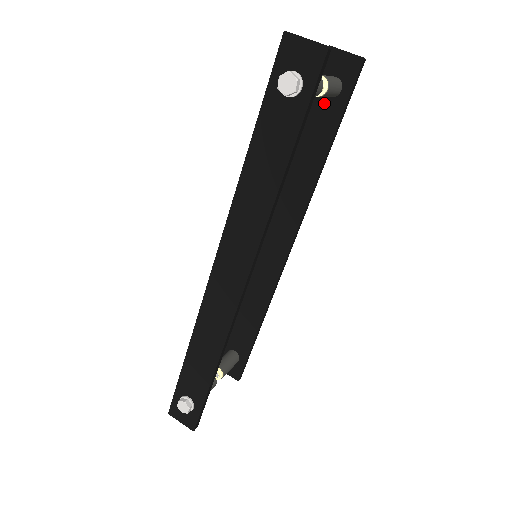
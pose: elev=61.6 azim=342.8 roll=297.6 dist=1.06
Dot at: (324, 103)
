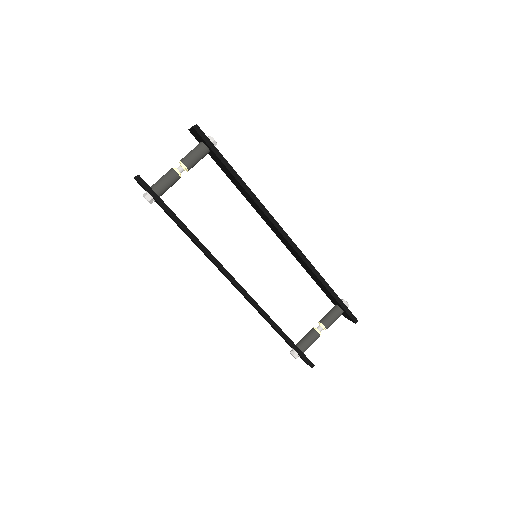
Dot at: (213, 156)
